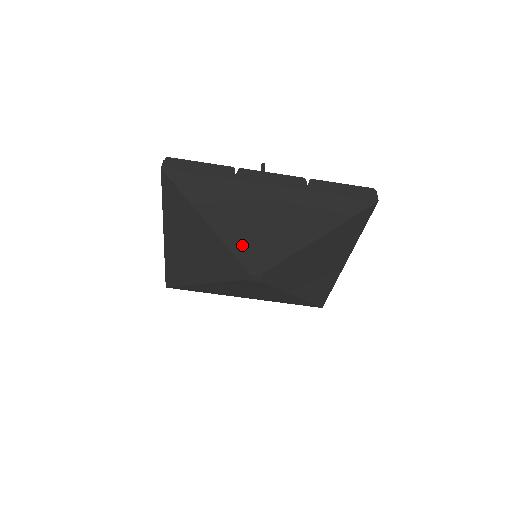
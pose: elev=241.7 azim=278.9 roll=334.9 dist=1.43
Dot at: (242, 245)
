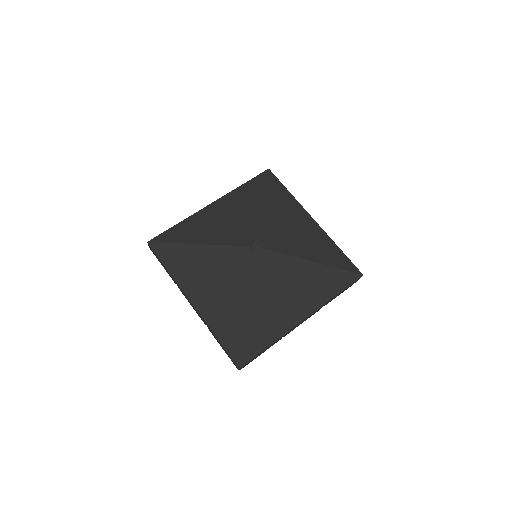
Dot at: (228, 237)
